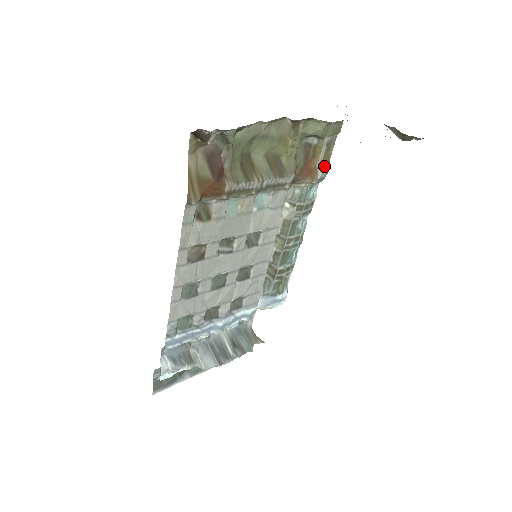
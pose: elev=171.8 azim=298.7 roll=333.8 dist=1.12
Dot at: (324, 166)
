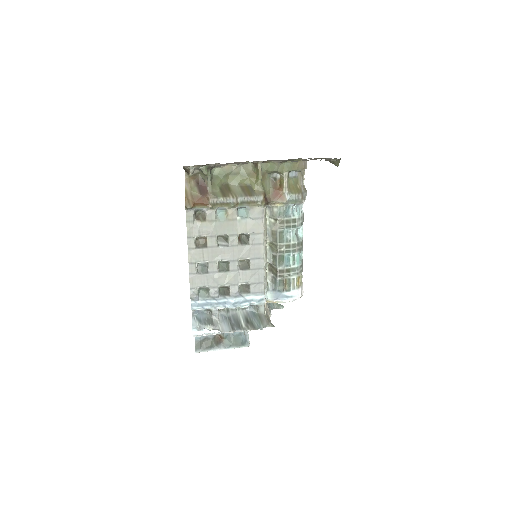
Dot at: (291, 192)
